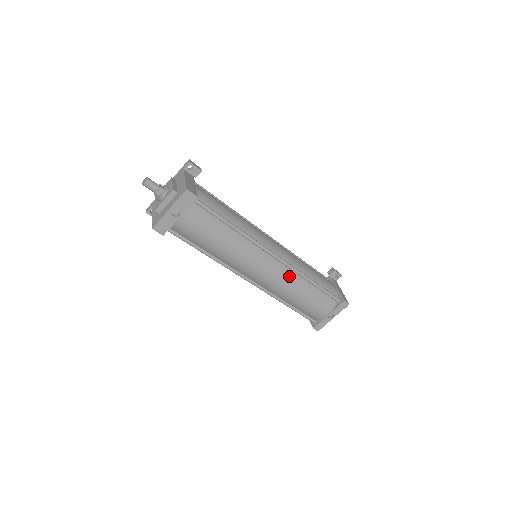
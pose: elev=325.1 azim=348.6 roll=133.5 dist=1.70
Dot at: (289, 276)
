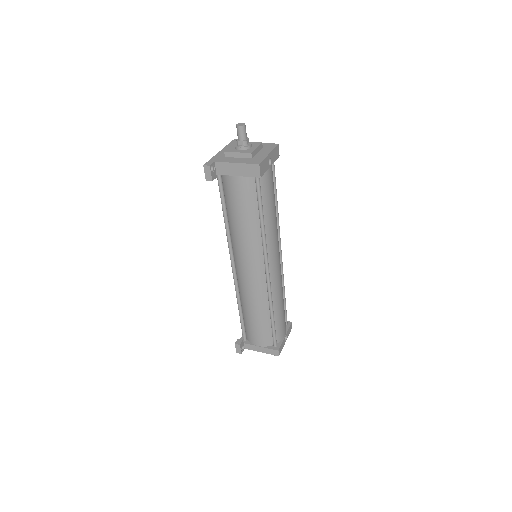
Dot at: occluded
